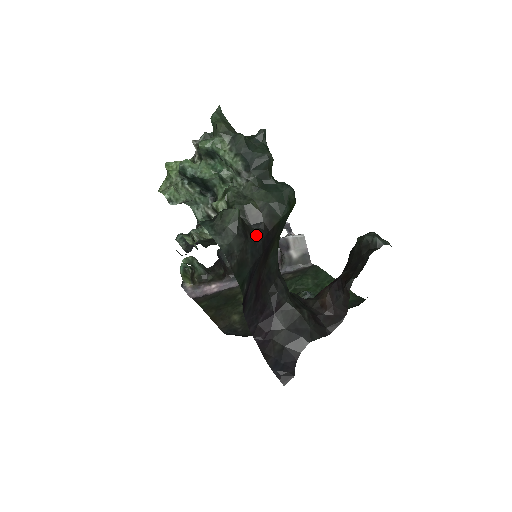
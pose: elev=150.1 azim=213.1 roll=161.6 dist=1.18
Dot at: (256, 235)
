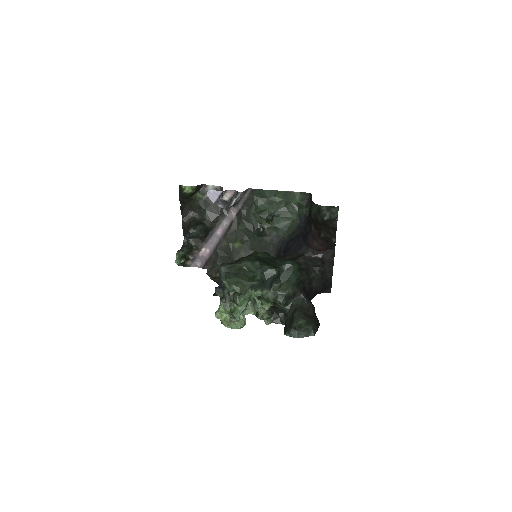
Dot at: (307, 304)
